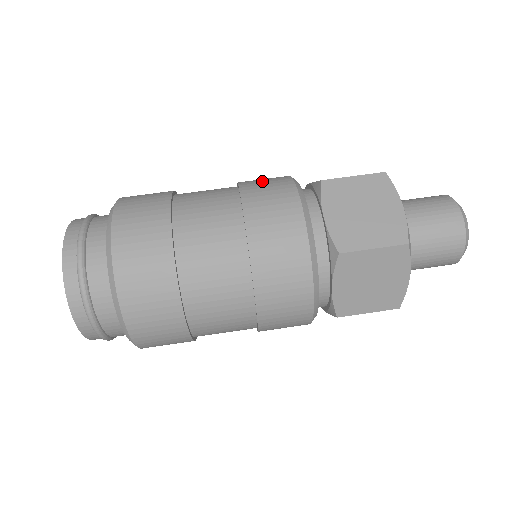
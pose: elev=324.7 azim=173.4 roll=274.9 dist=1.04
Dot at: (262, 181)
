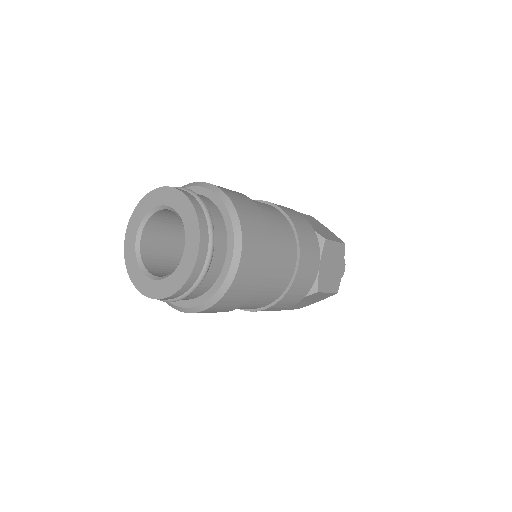
Dot at: occluded
